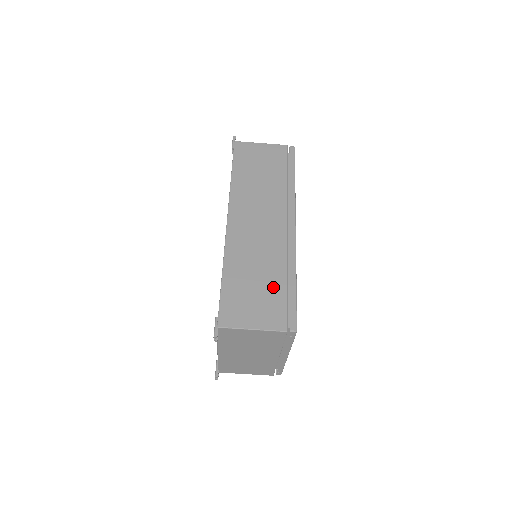
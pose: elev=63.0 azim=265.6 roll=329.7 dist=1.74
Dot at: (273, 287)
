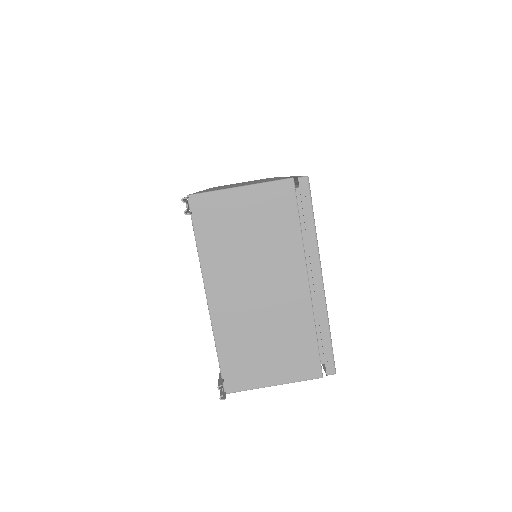
Dot at: occluded
